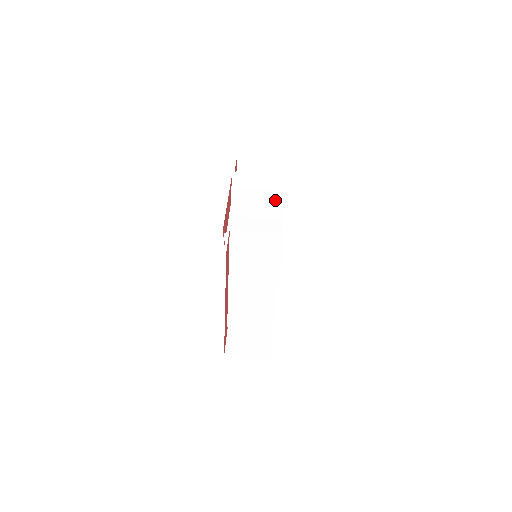
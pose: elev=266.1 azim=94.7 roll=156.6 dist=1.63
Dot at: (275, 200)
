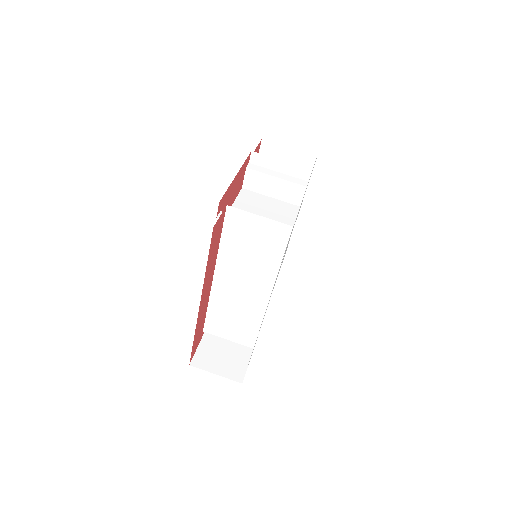
Dot at: (293, 195)
